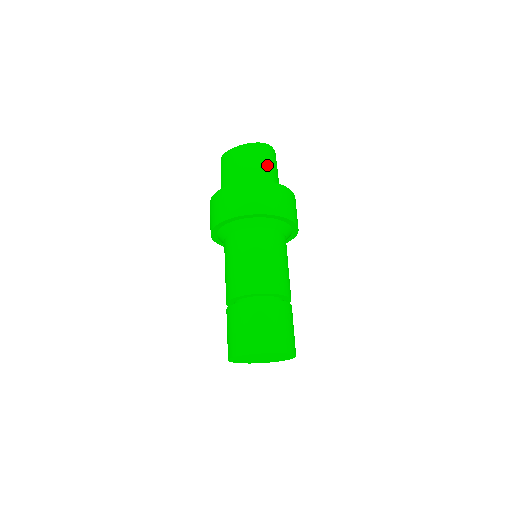
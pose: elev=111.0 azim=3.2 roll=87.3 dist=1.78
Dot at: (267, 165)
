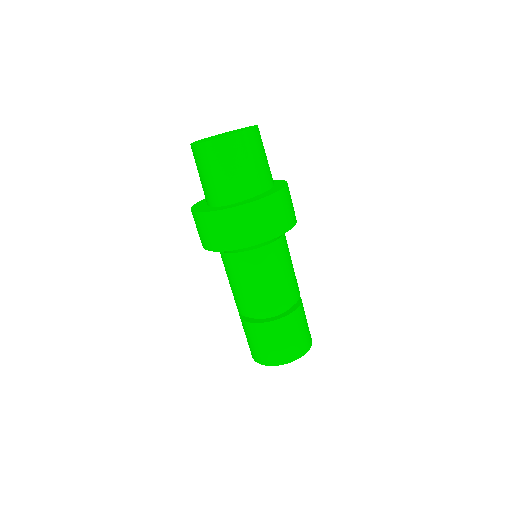
Dot at: (215, 174)
